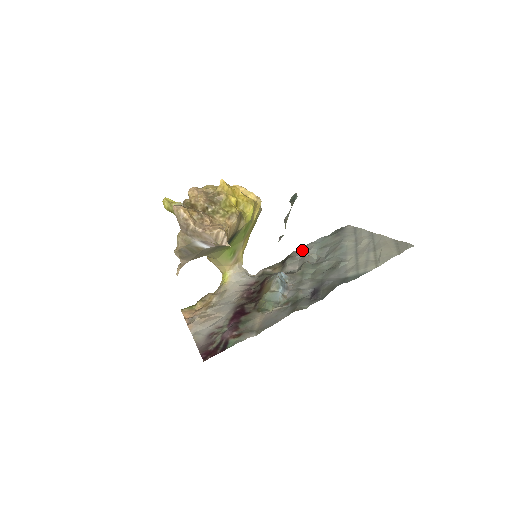
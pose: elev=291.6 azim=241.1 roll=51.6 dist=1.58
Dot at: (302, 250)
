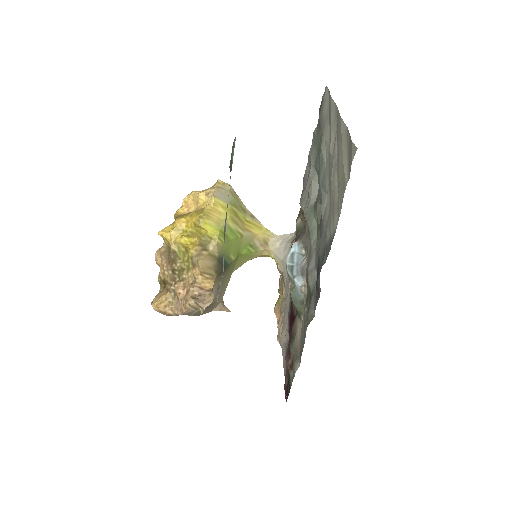
Dot at: (307, 171)
